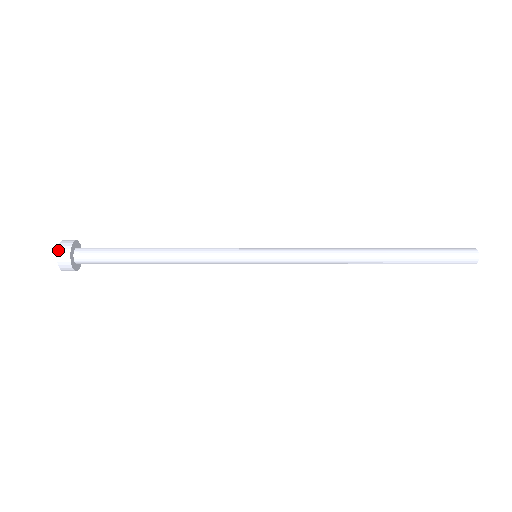
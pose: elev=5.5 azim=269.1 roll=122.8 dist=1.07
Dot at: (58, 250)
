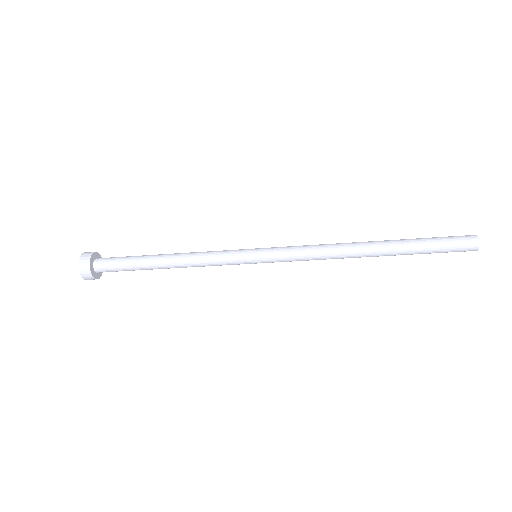
Dot at: (79, 268)
